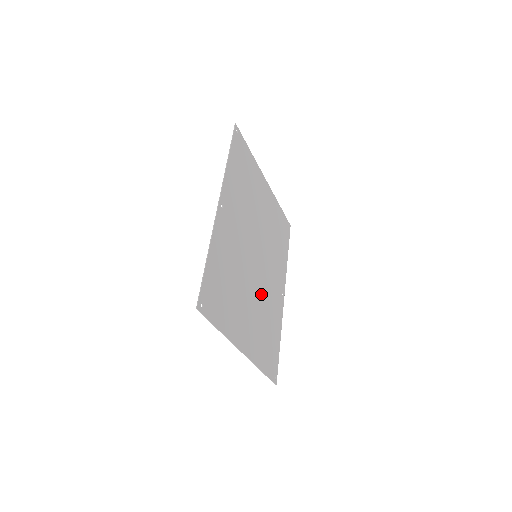
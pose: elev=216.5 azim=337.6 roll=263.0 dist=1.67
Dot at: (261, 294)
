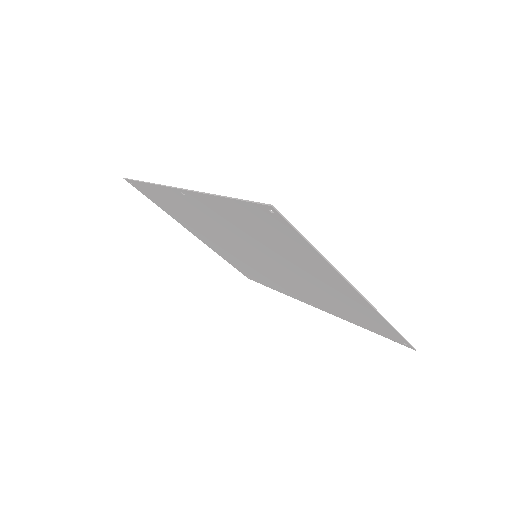
Dot at: (299, 280)
